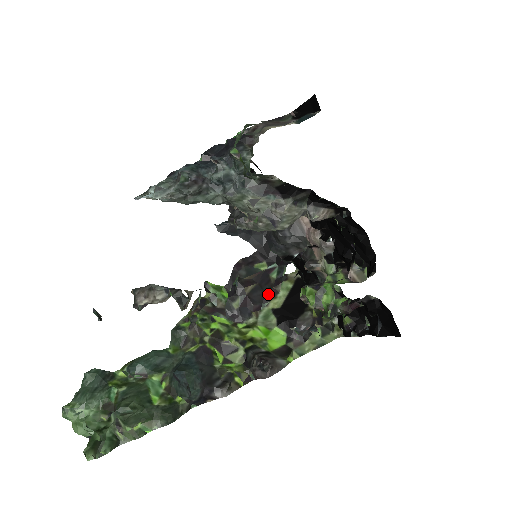
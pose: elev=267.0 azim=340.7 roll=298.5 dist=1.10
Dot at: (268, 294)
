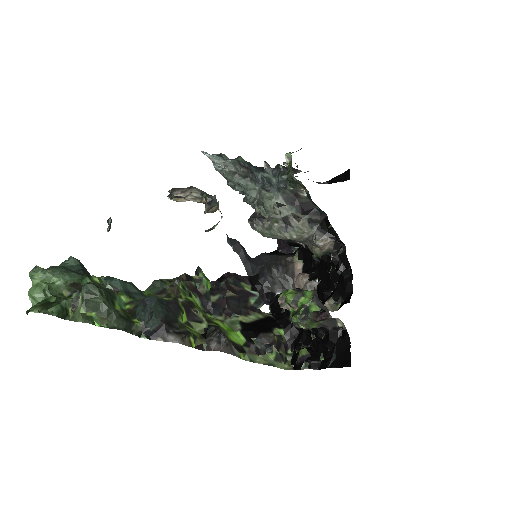
Dot at: (242, 310)
